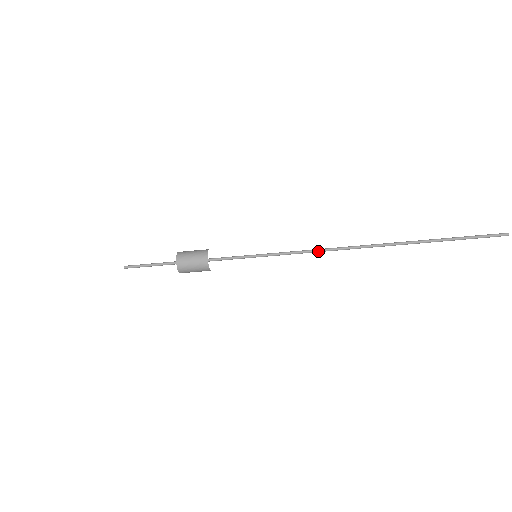
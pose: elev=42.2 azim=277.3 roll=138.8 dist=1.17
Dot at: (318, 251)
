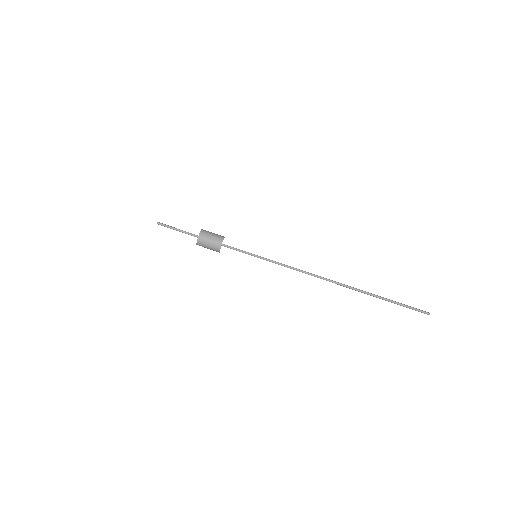
Dot at: (300, 271)
